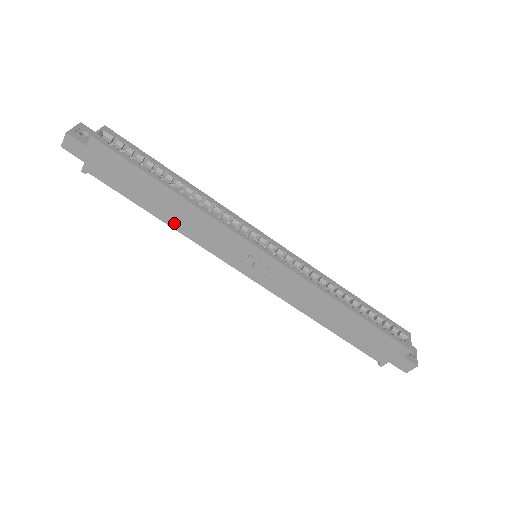
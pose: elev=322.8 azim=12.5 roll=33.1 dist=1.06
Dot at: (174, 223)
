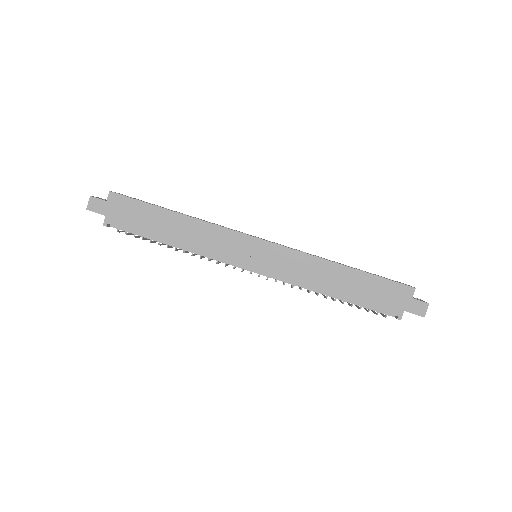
Dot at: (183, 242)
